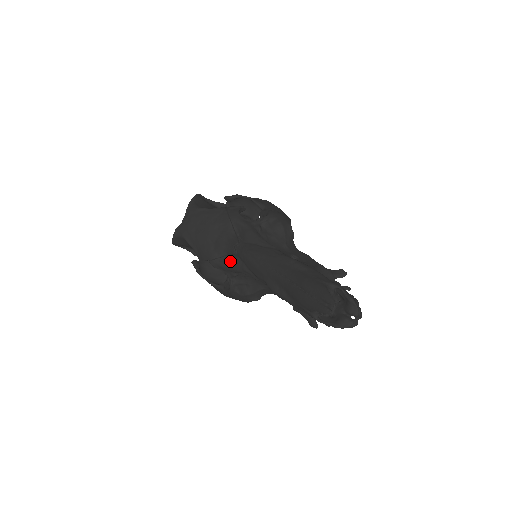
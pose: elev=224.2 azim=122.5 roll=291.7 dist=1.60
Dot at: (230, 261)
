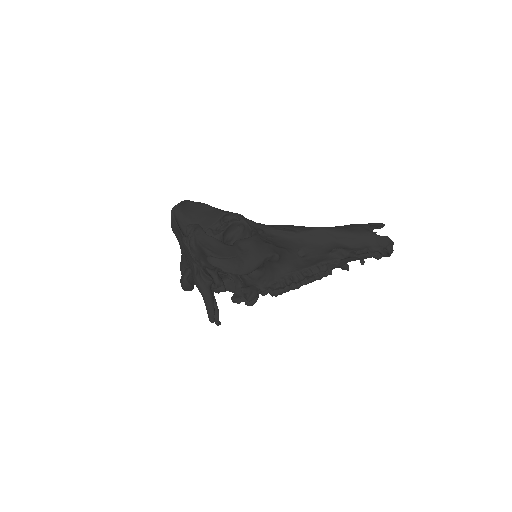
Dot at: occluded
